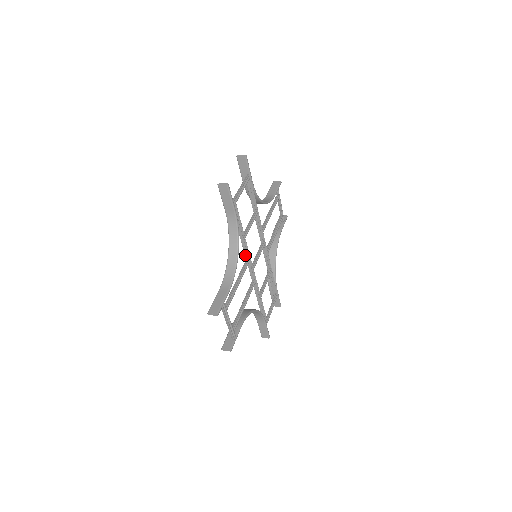
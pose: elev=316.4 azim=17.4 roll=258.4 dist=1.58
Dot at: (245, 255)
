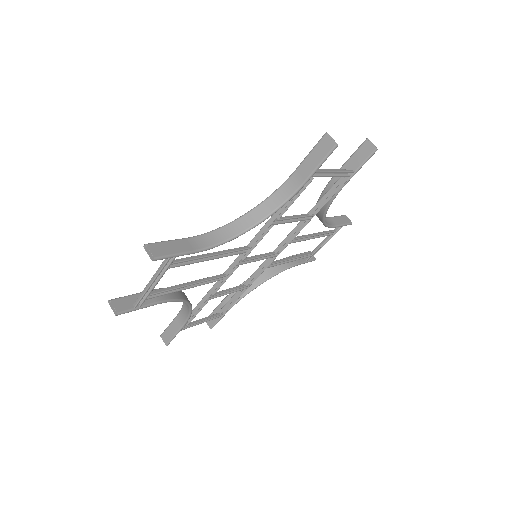
Dot at: (252, 240)
